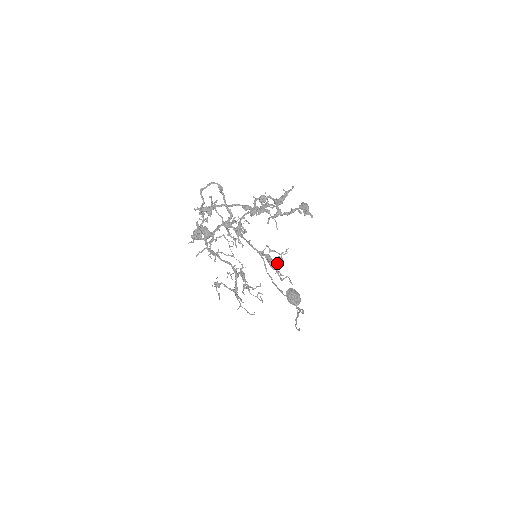
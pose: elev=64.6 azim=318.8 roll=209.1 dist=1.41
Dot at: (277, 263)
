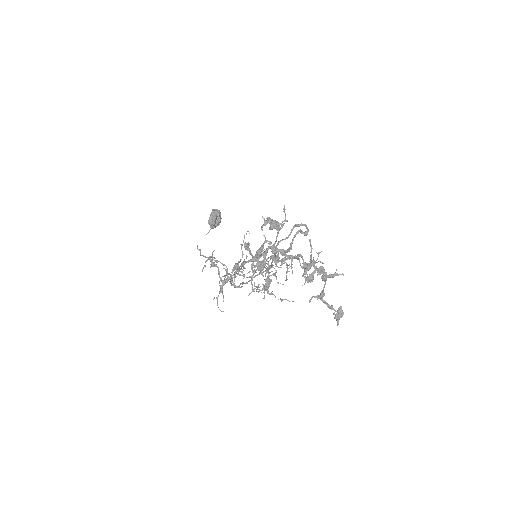
Dot at: (272, 293)
